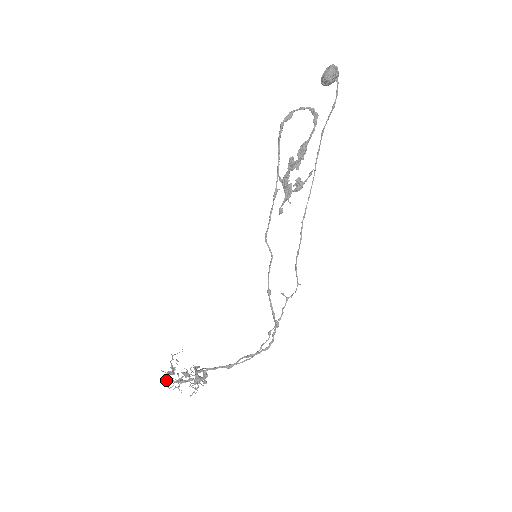
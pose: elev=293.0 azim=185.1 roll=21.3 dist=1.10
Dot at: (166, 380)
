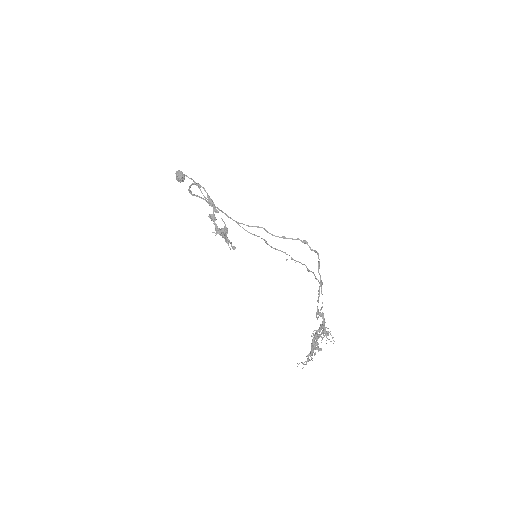
Dot at: (315, 336)
